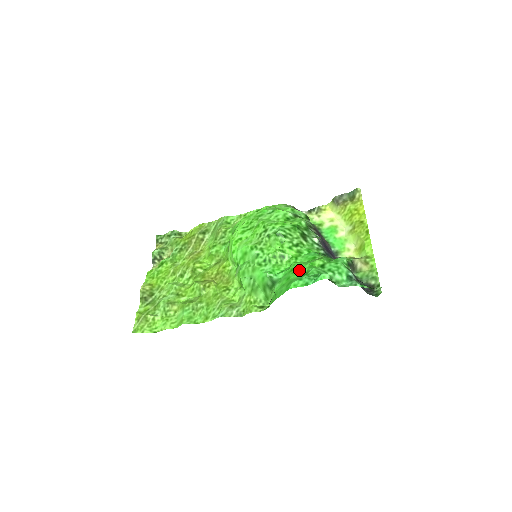
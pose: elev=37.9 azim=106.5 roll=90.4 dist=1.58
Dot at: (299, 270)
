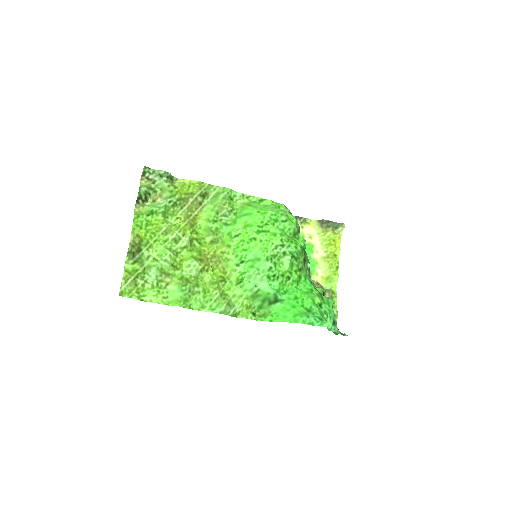
Dot at: (303, 302)
